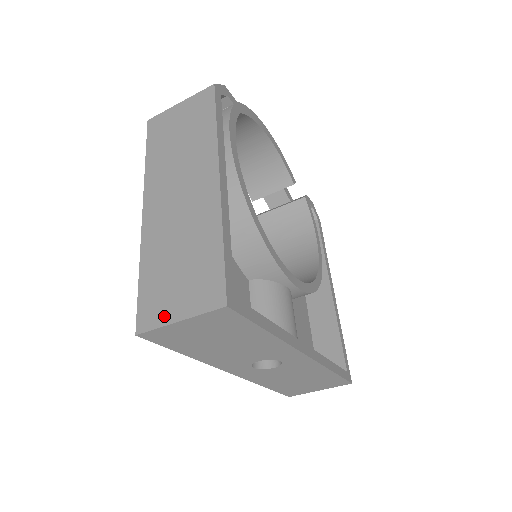
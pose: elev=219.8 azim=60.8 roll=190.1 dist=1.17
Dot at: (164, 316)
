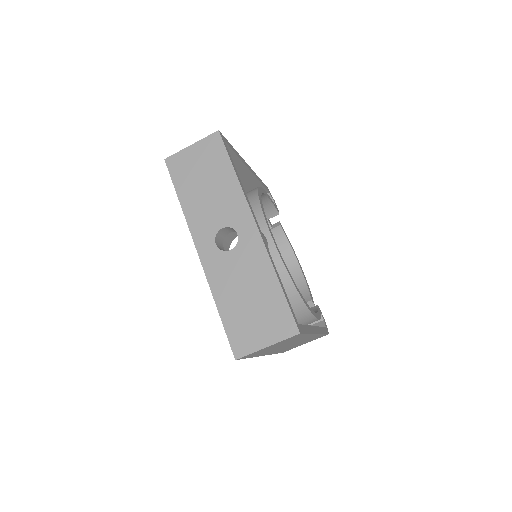
Dot at: occluded
